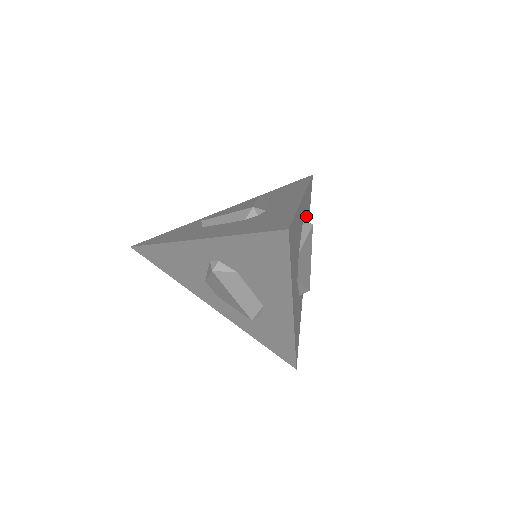
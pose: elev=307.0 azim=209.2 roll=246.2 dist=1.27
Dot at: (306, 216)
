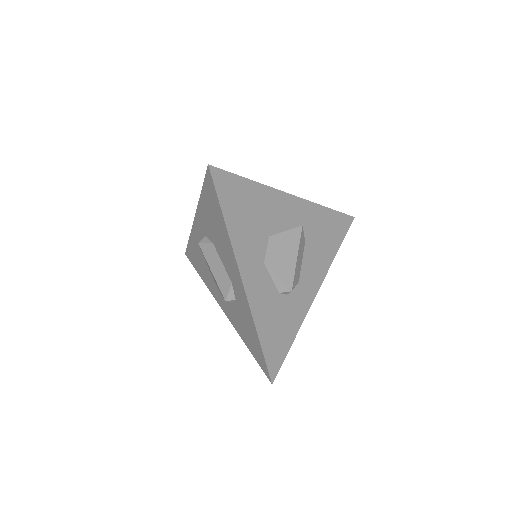
Dot at: (316, 233)
